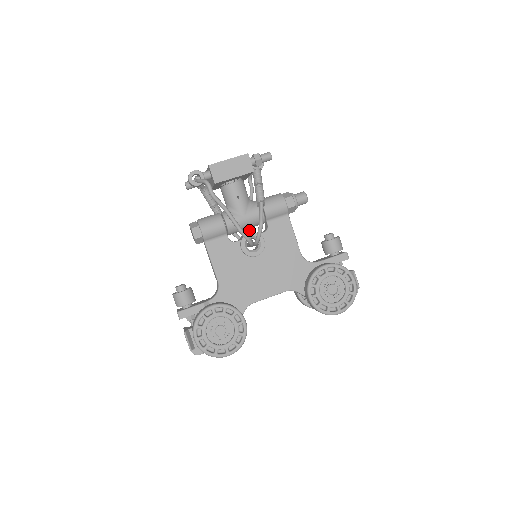
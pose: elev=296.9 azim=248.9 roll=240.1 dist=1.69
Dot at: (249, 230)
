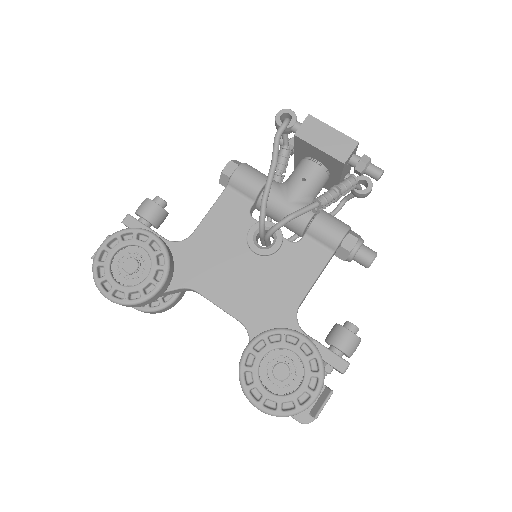
Dot at: occluded
